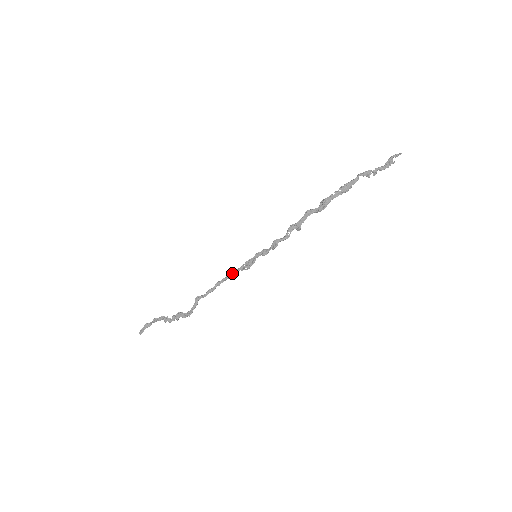
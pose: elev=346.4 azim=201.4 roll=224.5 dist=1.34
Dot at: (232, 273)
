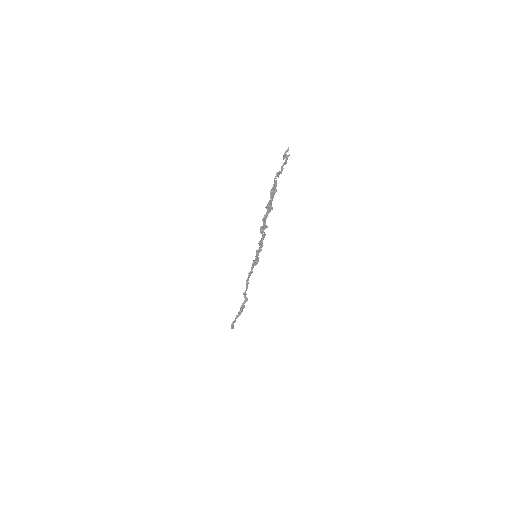
Dot at: (251, 272)
